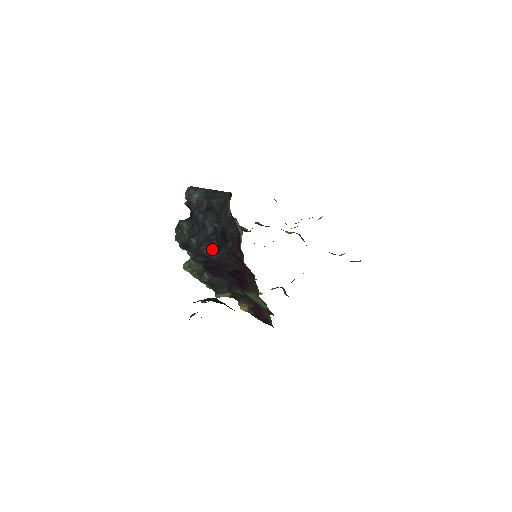
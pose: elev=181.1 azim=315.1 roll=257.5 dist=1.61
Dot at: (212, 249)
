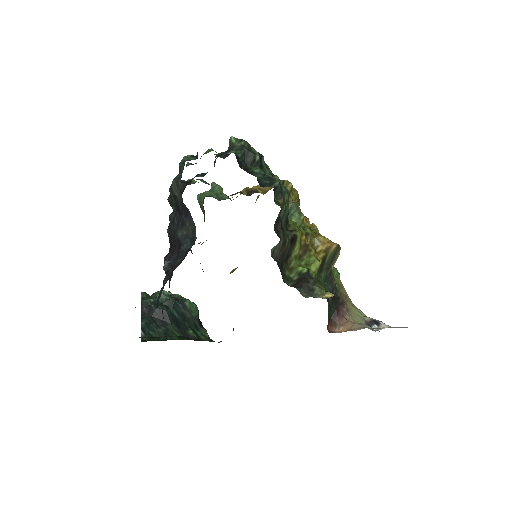
Dot at: occluded
